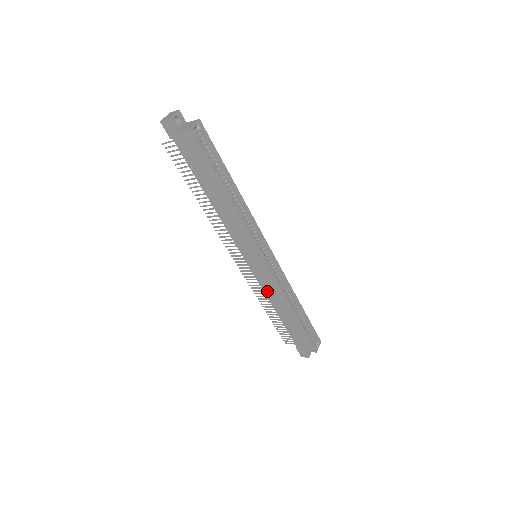
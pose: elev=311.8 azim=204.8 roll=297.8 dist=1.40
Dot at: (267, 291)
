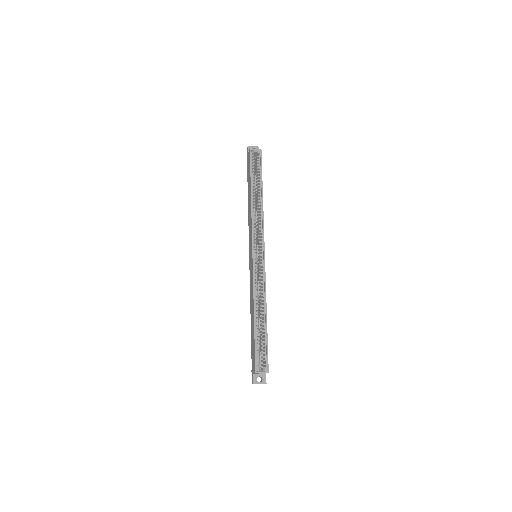
Dot at: occluded
